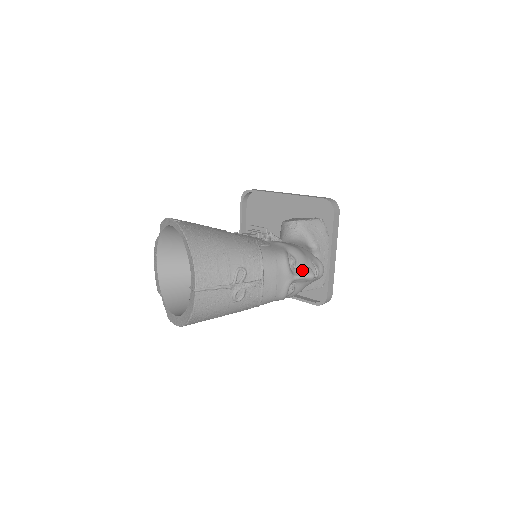
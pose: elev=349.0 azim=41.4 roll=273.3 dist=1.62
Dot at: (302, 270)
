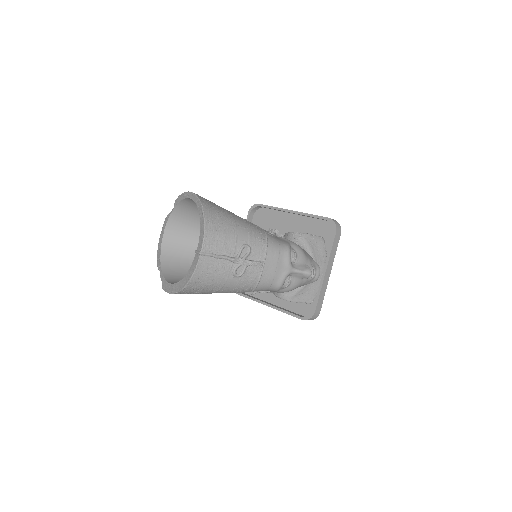
Dot at: (301, 266)
